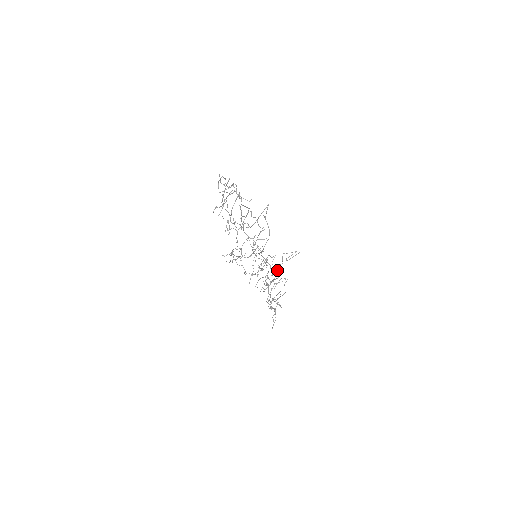
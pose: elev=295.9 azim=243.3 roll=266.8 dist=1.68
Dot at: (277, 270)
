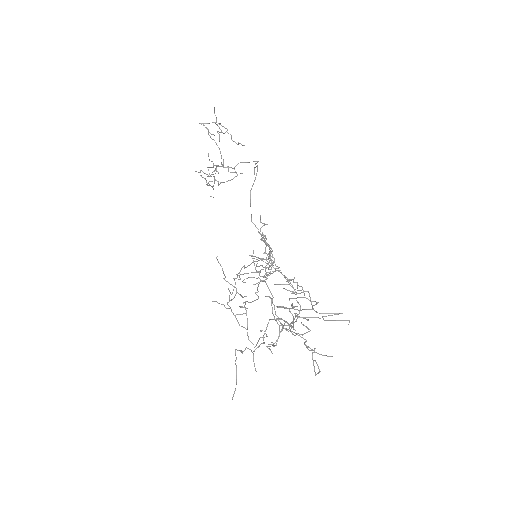
Dot at: occluded
